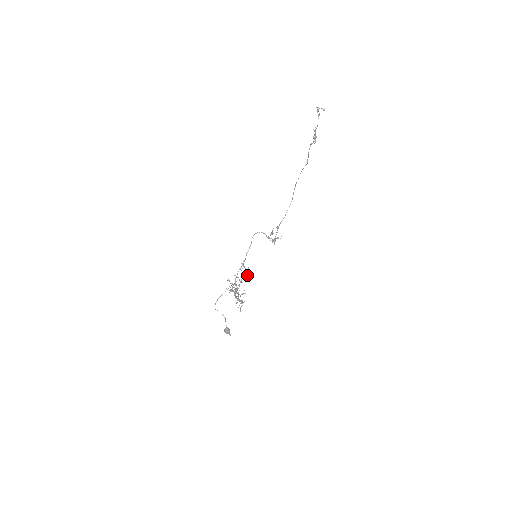
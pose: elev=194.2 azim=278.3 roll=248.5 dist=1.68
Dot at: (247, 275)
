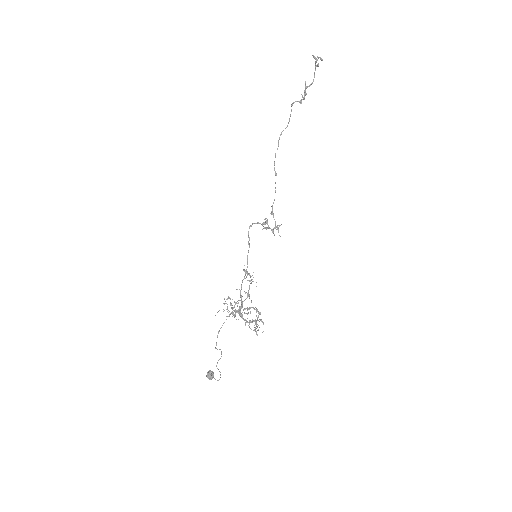
Dot at: occluded
